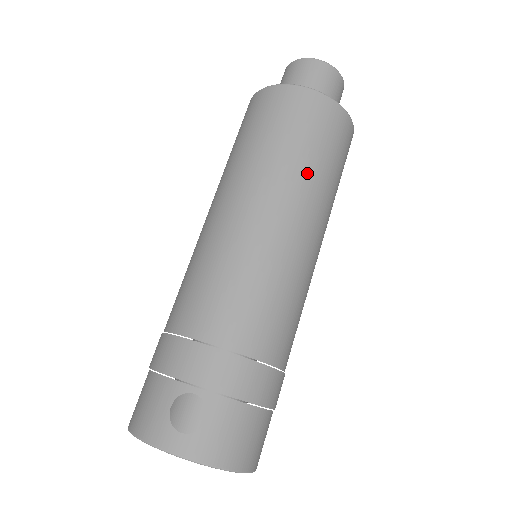
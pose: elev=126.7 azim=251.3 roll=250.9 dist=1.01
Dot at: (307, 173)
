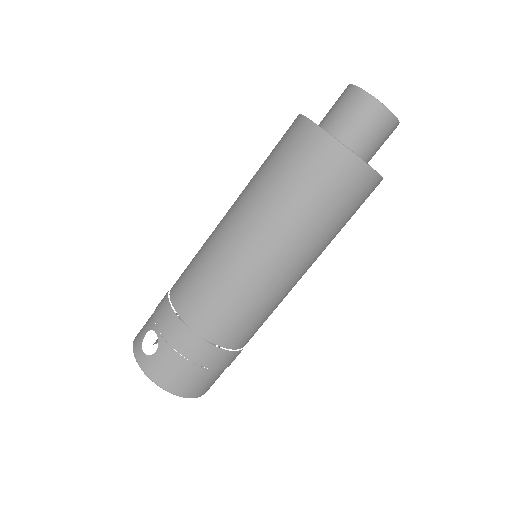
Dot at: (285, 209)
